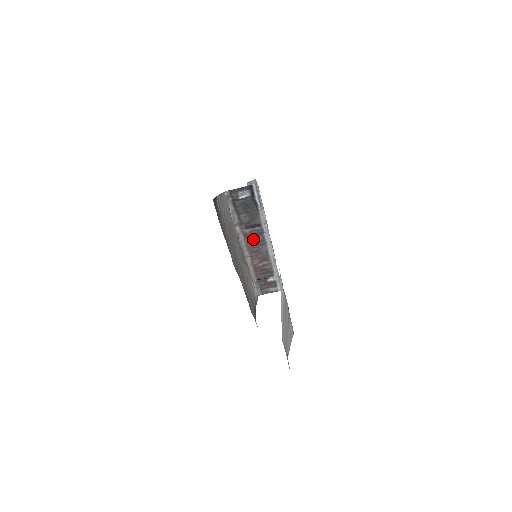
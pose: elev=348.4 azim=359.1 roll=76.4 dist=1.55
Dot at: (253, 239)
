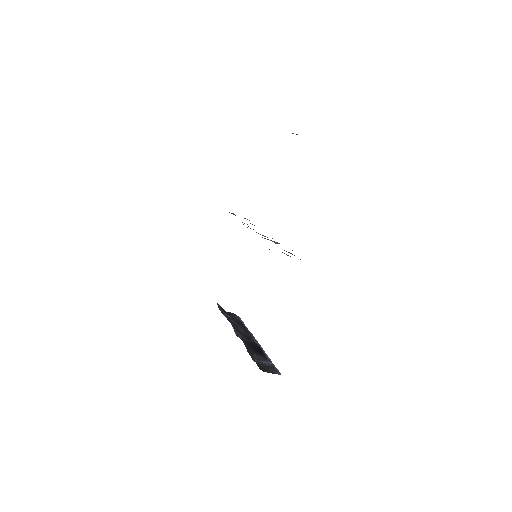
Dot at: occluded
